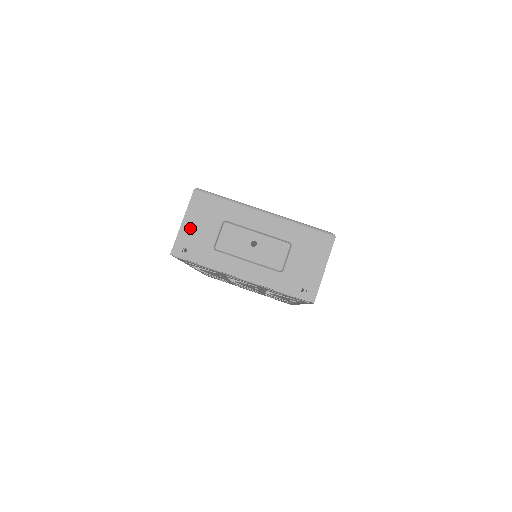
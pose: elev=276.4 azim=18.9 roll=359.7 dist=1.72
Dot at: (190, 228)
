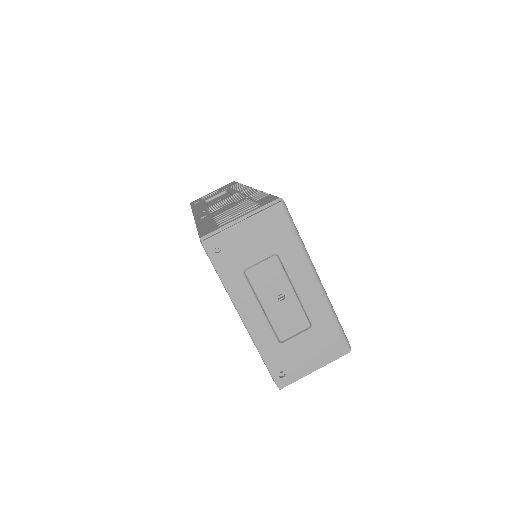
Dot at: (241, 232)
